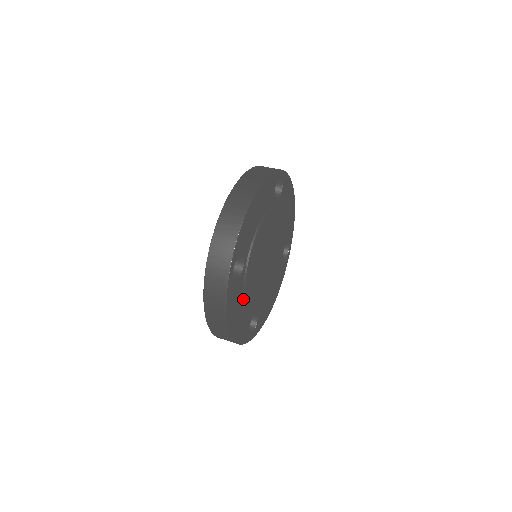
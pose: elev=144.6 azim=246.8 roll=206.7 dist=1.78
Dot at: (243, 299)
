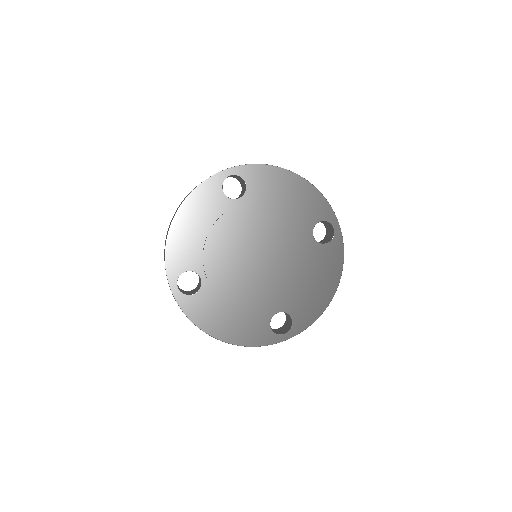
Dot at: (210, 226)
